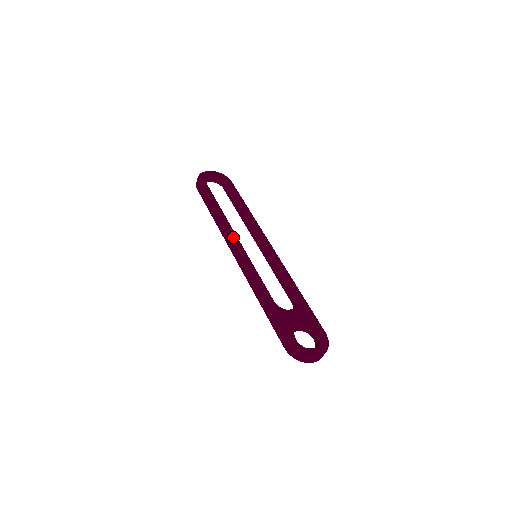
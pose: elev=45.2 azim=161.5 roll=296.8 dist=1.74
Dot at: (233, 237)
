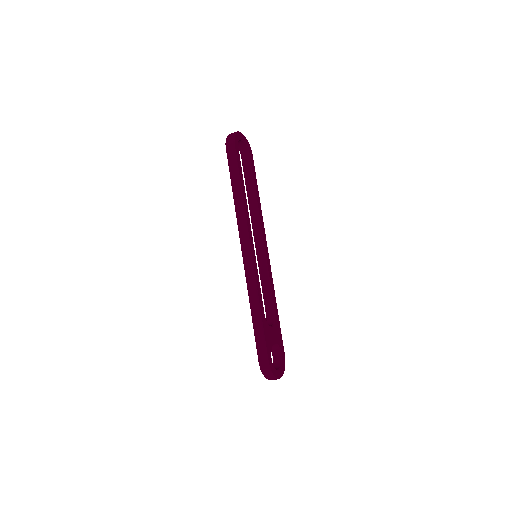
Dot at: (250, 230)
